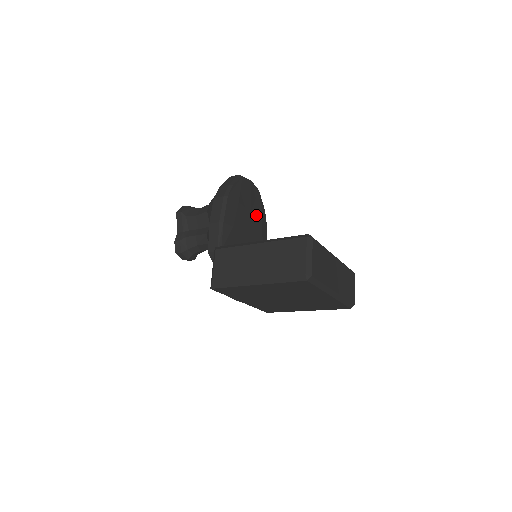
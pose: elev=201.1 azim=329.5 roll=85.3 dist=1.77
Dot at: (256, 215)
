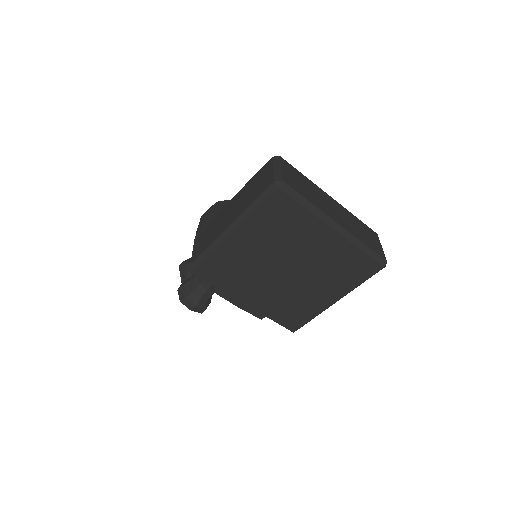
Dot at: occluded
